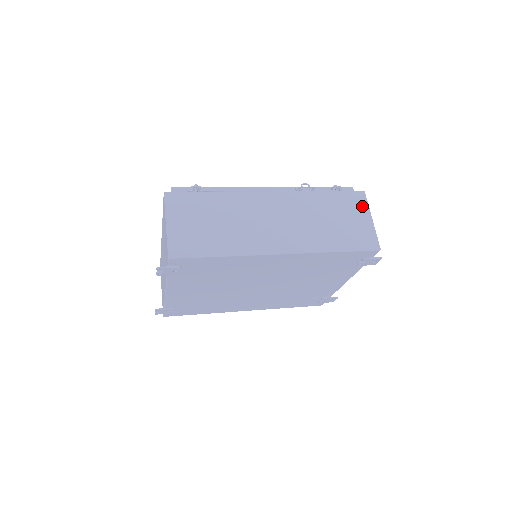
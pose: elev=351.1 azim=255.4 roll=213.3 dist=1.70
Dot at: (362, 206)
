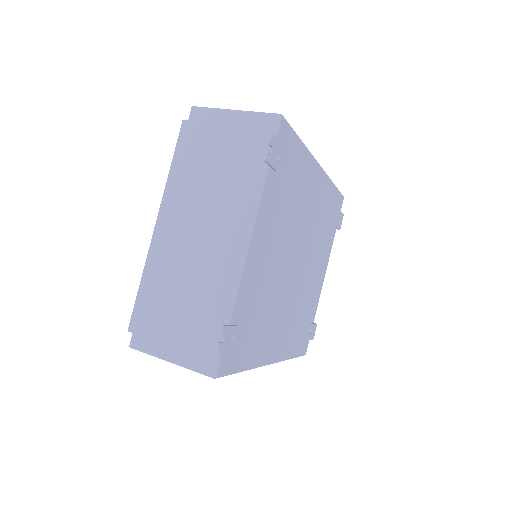
Dot at: occluded
